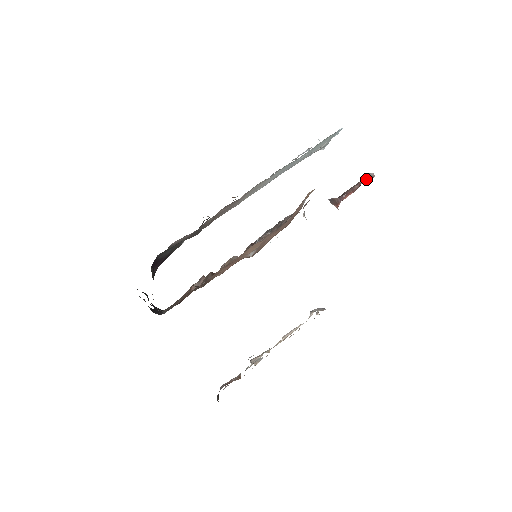
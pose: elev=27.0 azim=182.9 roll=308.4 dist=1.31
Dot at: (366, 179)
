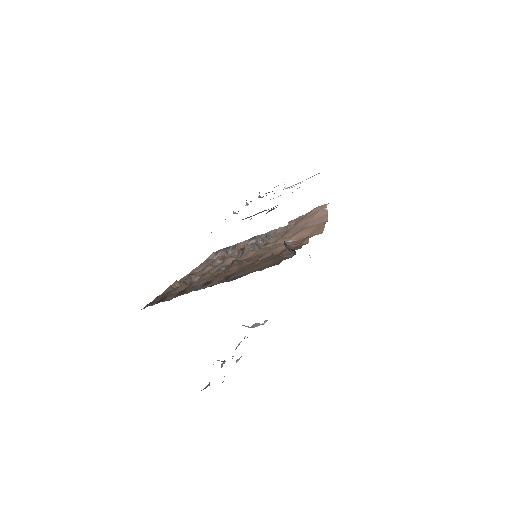
Dot at: occluded
